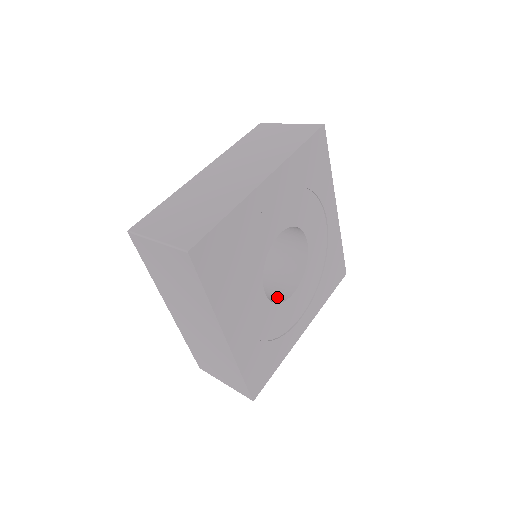
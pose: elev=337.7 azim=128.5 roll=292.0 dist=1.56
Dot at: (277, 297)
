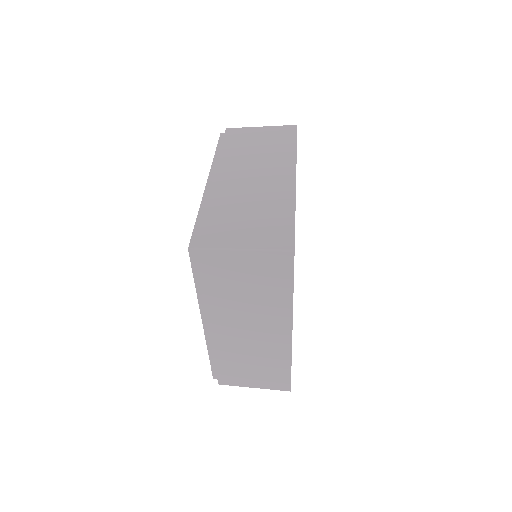
Dot at: occluded
